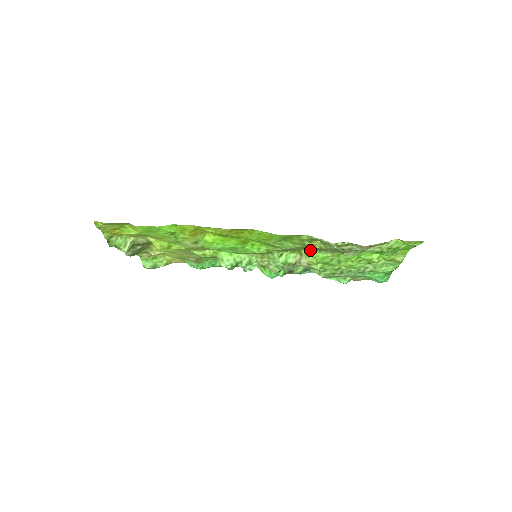
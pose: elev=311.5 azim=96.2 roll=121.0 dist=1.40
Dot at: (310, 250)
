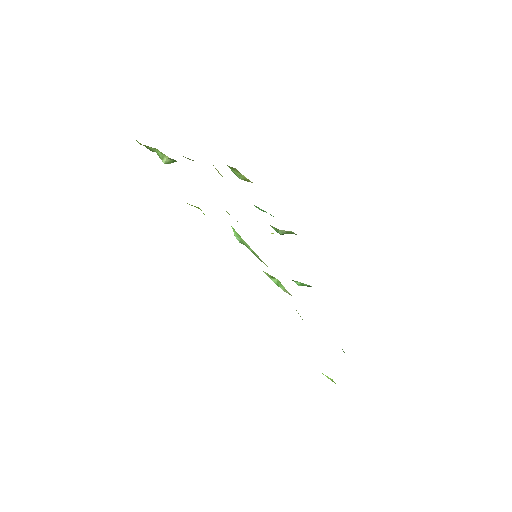
Dot at: occluded
